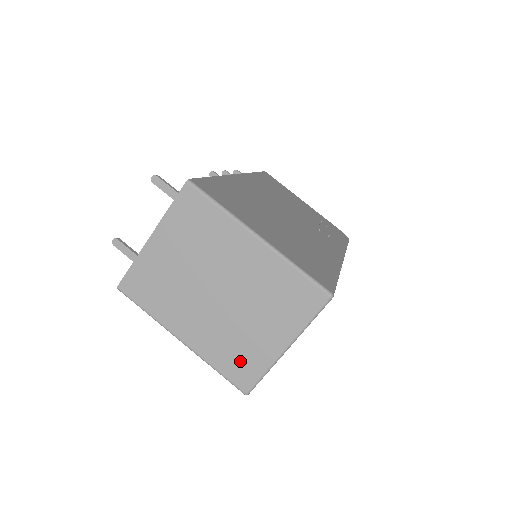
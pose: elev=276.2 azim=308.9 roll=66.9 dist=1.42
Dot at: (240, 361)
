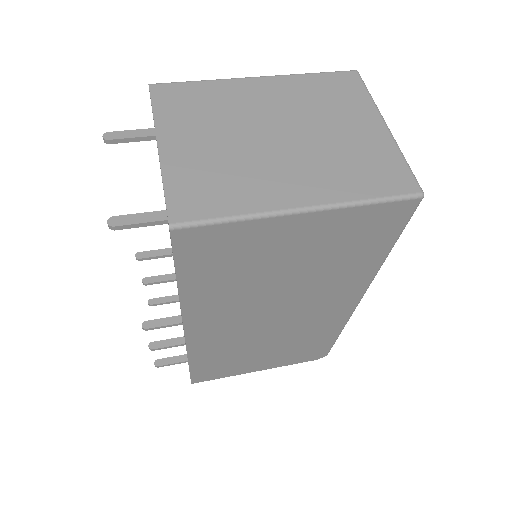
Dot at: (374, 170)
